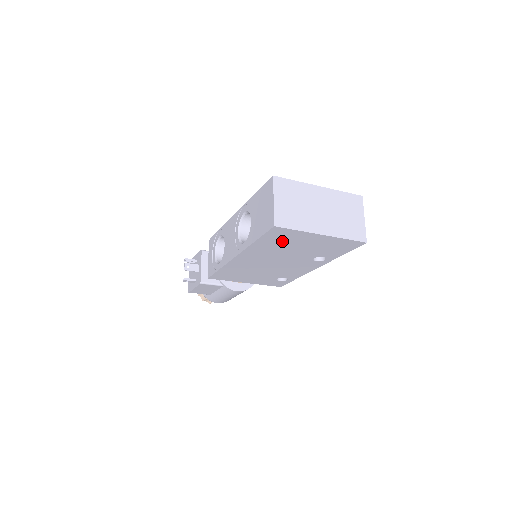
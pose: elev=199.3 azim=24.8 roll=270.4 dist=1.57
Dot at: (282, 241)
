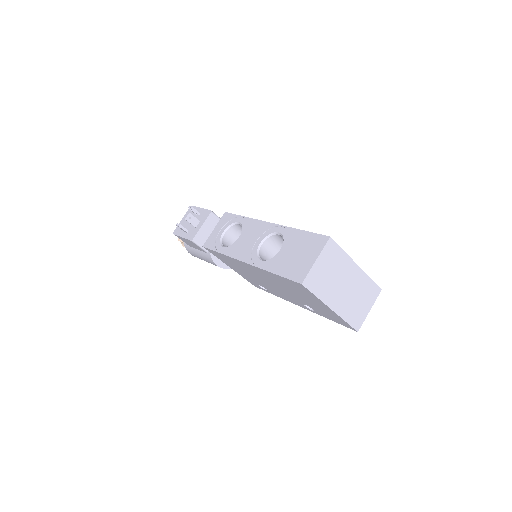
Dot at: (295, 288)
